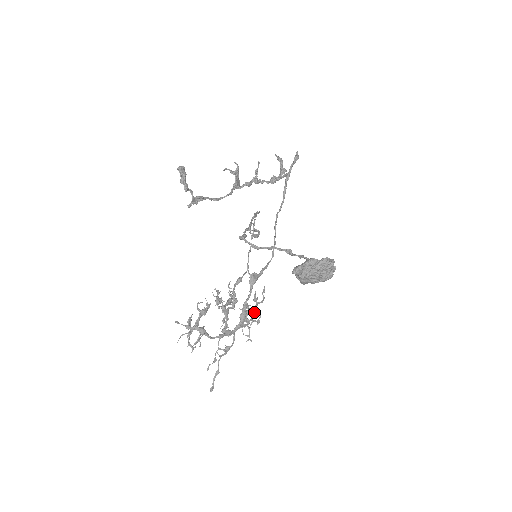
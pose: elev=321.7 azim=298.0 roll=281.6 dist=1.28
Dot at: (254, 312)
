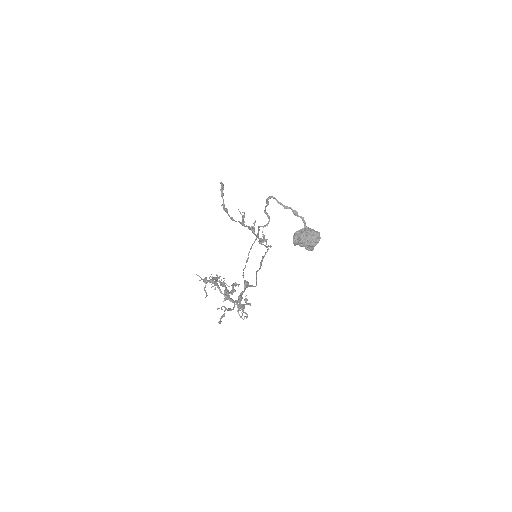
Dot at: occluded
